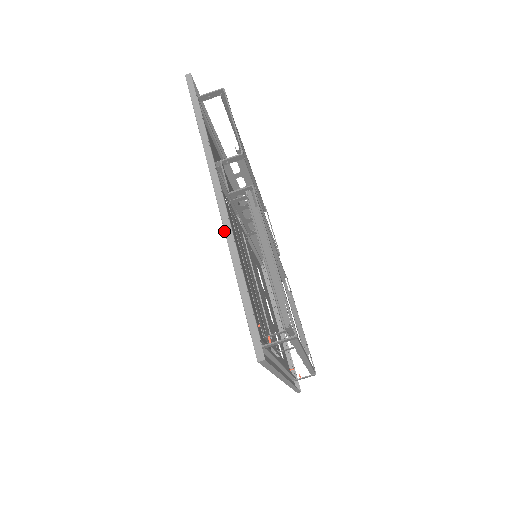
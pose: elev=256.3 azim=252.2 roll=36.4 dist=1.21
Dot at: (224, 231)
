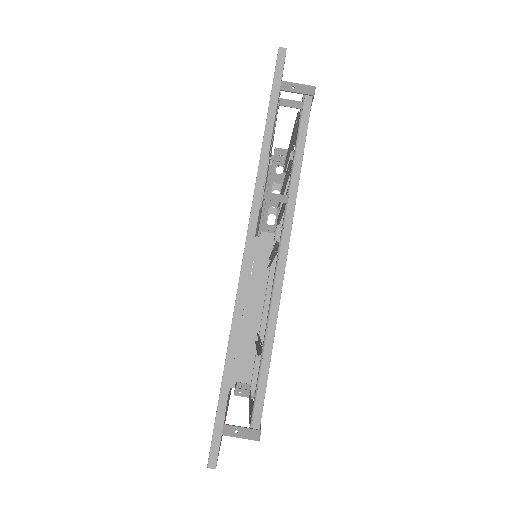
Dot at: occluded
